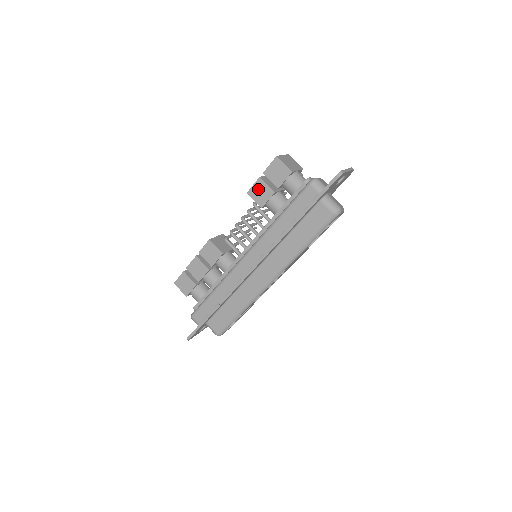
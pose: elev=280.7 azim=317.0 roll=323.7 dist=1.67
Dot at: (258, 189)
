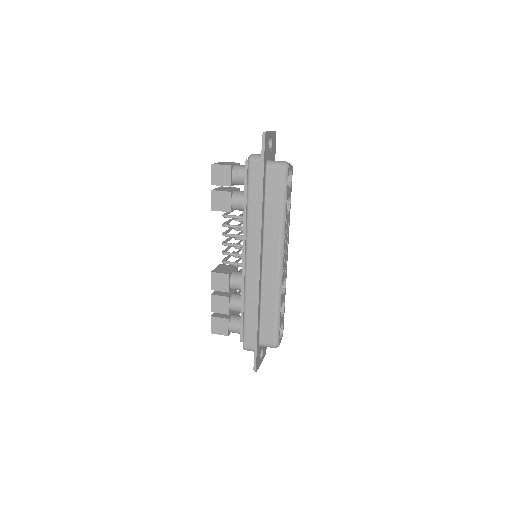
Dot at: (217, 200)
